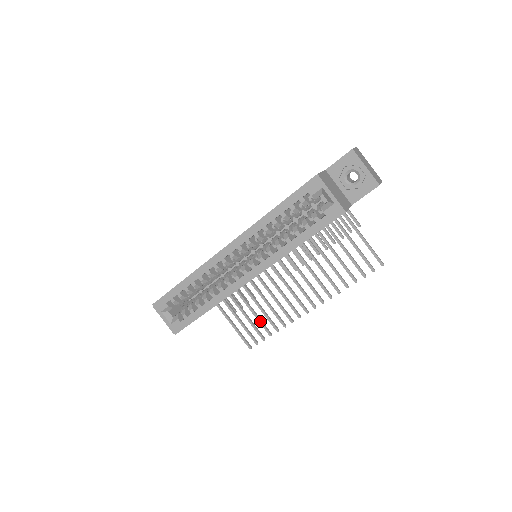
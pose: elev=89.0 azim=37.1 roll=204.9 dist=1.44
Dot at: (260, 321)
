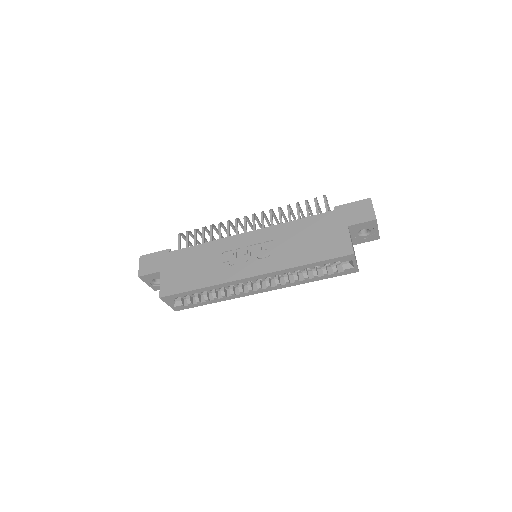
Dot at: occluded
